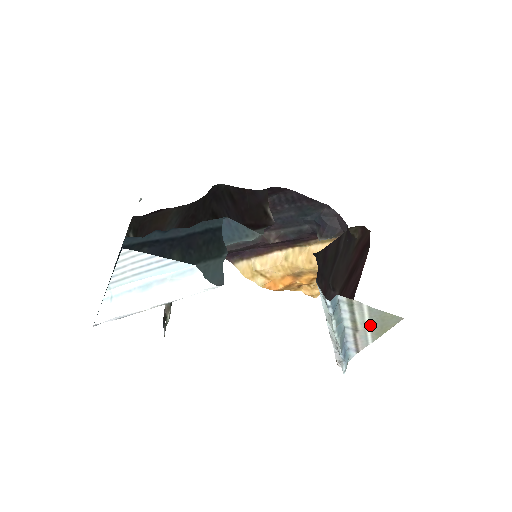
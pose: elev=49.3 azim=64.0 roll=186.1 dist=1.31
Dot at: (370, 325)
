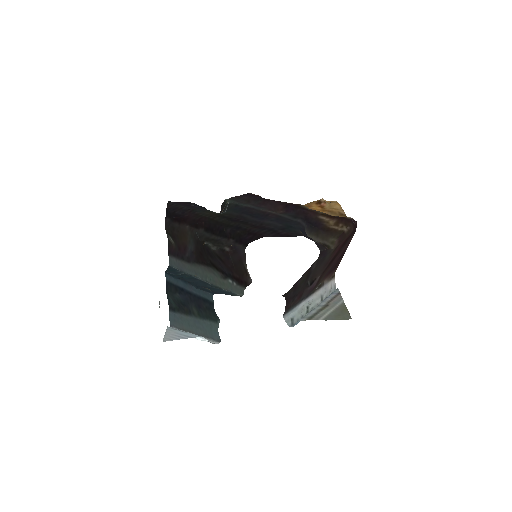
Dot at: (333, 310)
